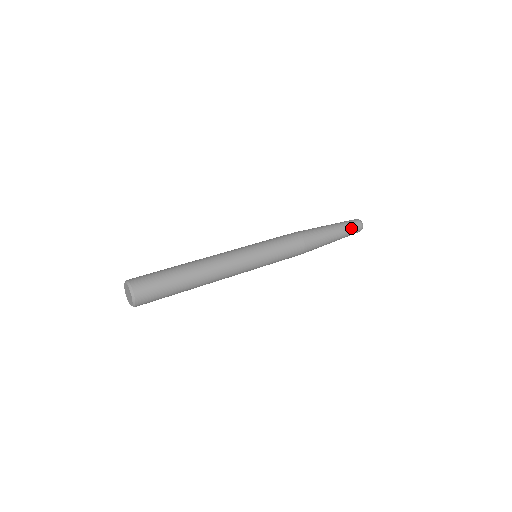
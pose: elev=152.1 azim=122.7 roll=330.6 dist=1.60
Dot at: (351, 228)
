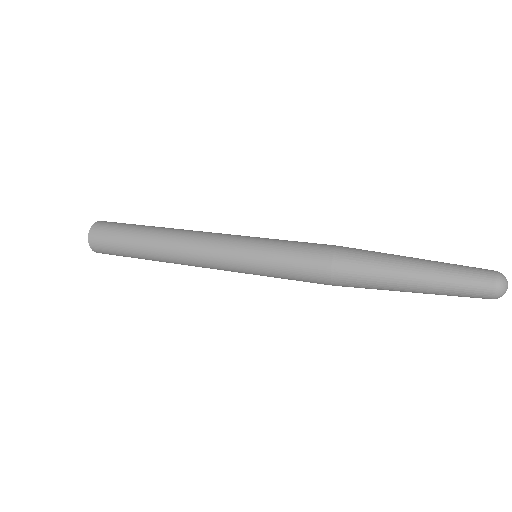
Dot at: (460, 285)
